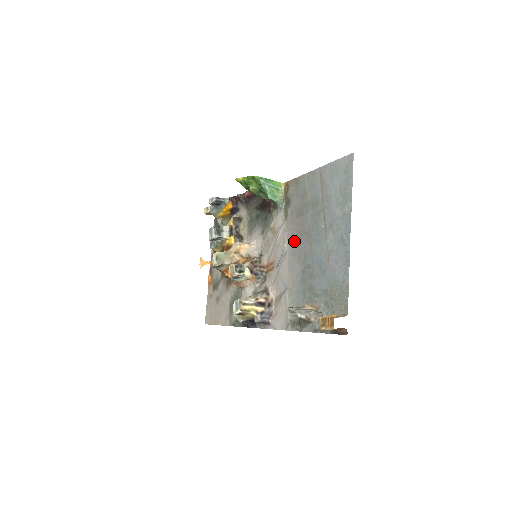
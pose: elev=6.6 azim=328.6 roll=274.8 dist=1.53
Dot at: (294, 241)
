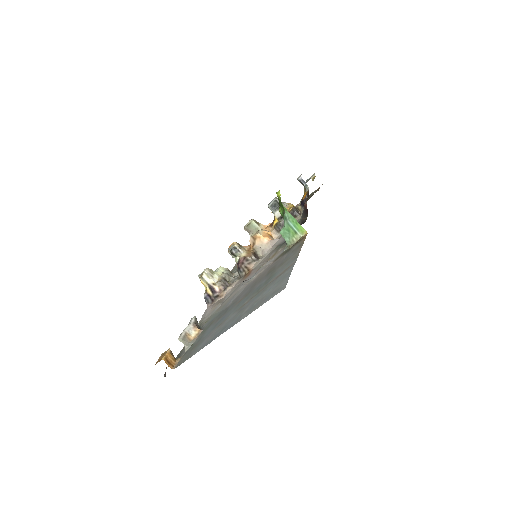
Dot at: (252, 283)
